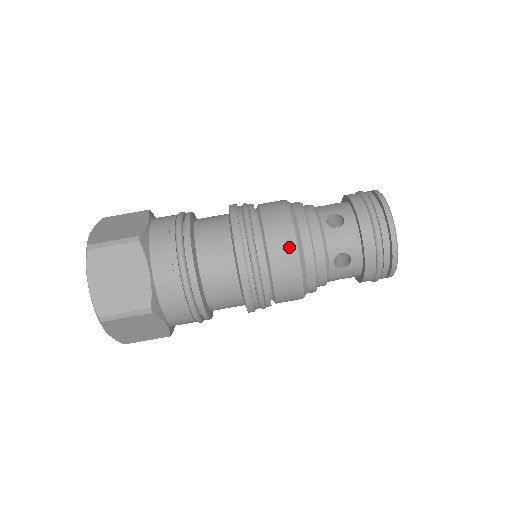
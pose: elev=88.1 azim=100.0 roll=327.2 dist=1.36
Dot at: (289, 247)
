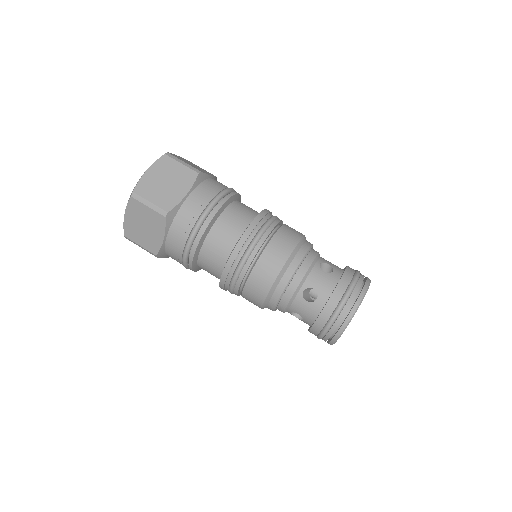
Dot at: (261, 292)
